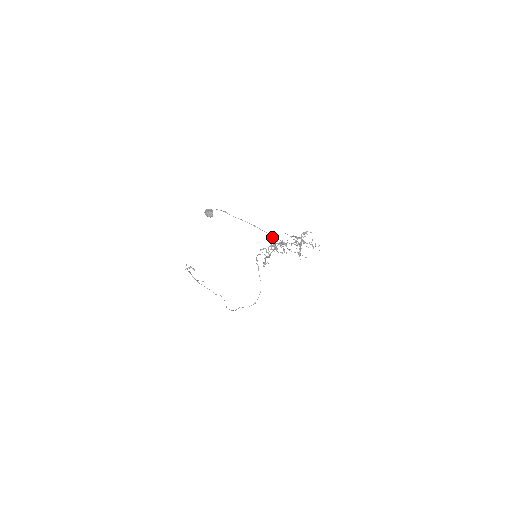
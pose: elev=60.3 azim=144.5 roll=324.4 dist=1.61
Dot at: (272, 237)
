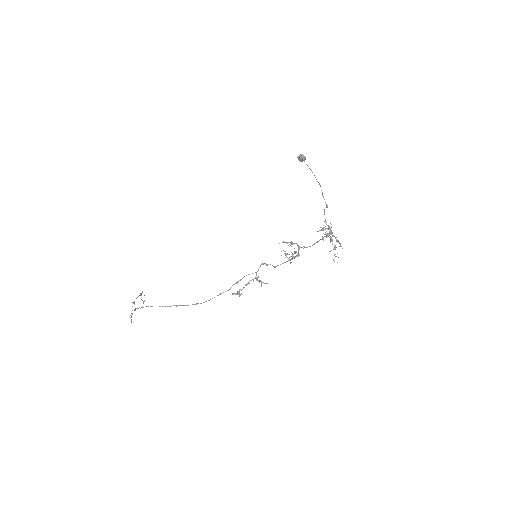
Dot at: occluded
